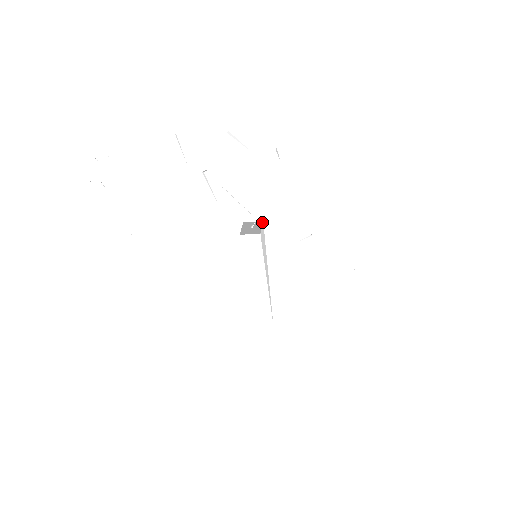
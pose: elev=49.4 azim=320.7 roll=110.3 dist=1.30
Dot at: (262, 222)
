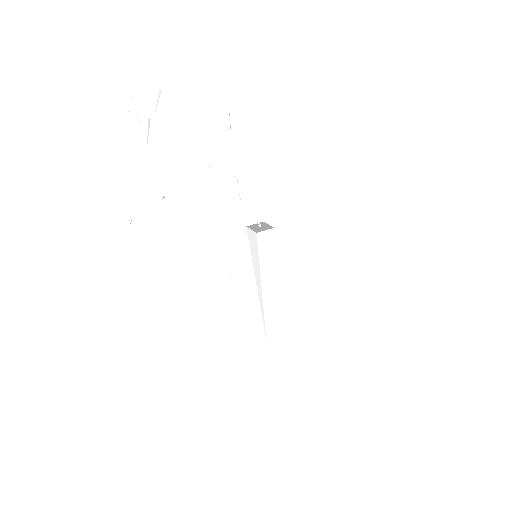
Dot at: occluded
